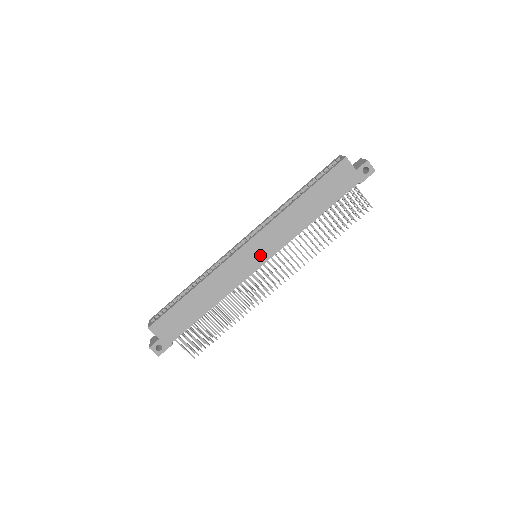
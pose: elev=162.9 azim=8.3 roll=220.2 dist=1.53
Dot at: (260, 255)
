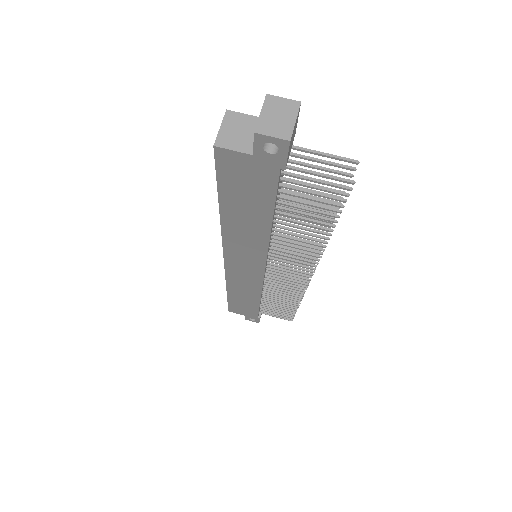
Dot at: (251, 266)
